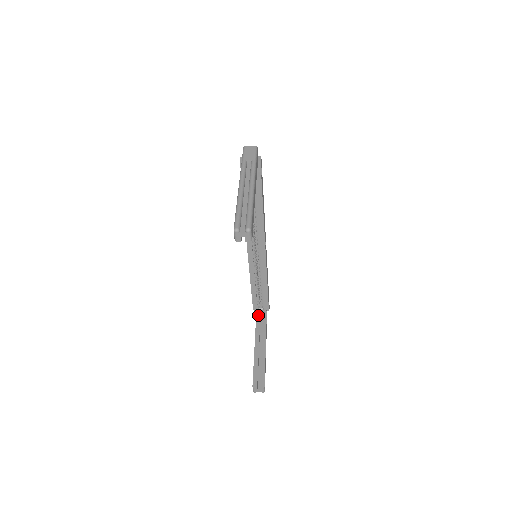
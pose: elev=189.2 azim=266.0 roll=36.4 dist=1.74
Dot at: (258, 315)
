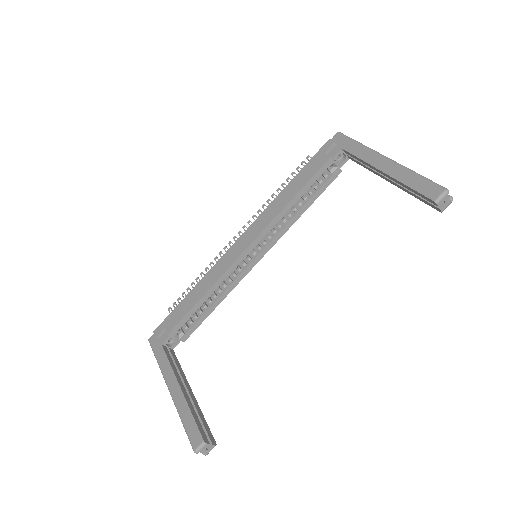
Dot at: (164, 345)
